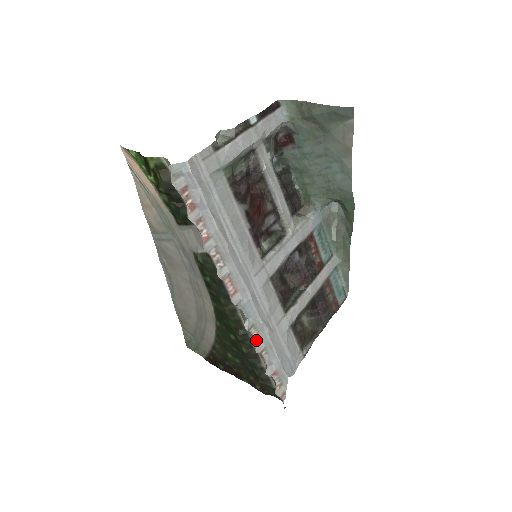
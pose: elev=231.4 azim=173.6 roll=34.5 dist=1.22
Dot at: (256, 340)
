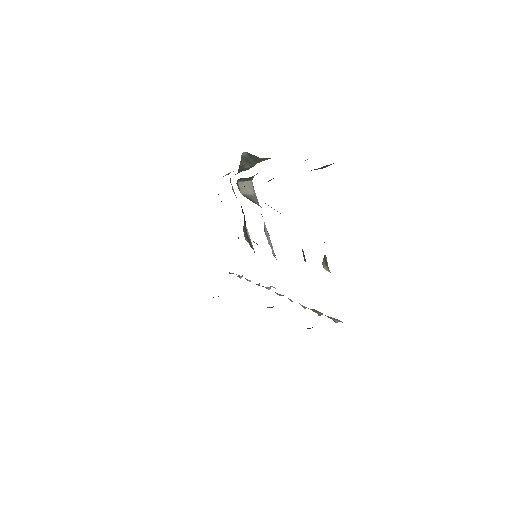
Dot at: occluded
